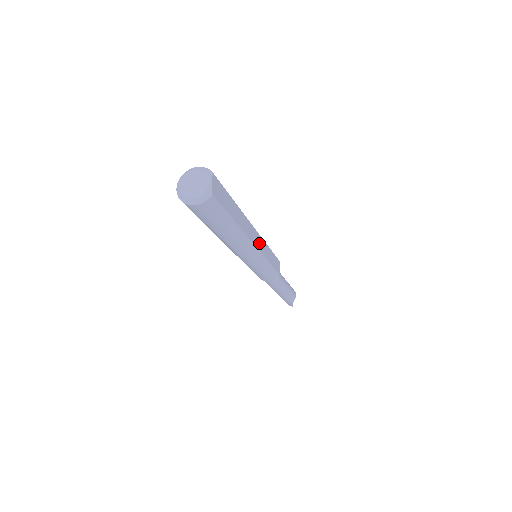
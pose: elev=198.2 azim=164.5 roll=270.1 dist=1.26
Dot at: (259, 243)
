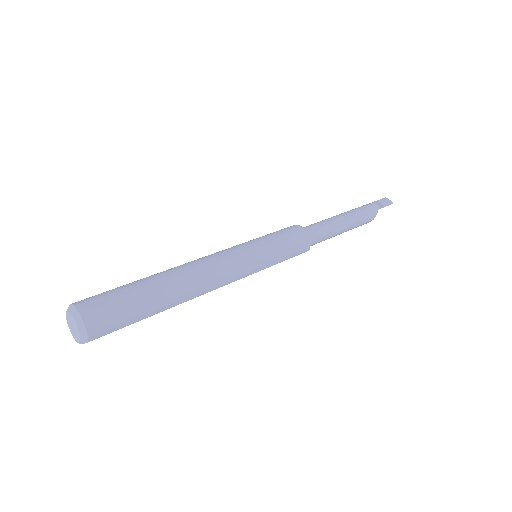
Dot at: occluded
